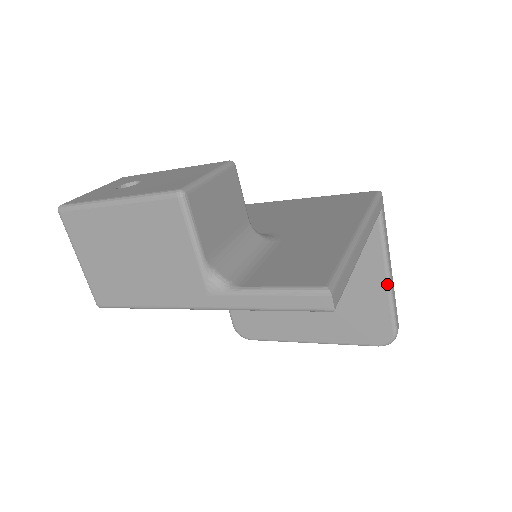
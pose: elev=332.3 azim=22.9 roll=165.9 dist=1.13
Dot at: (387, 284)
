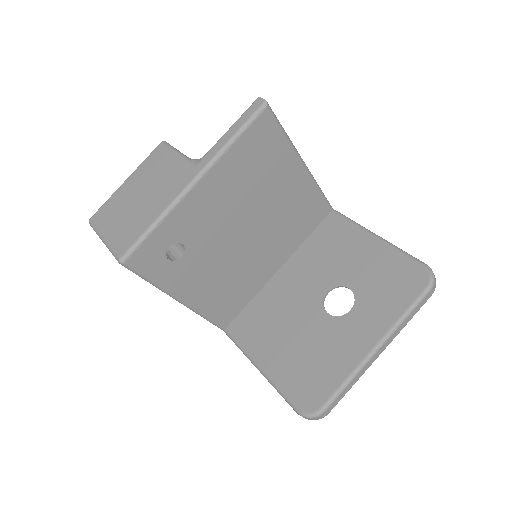
Dot at: (380, 239)
